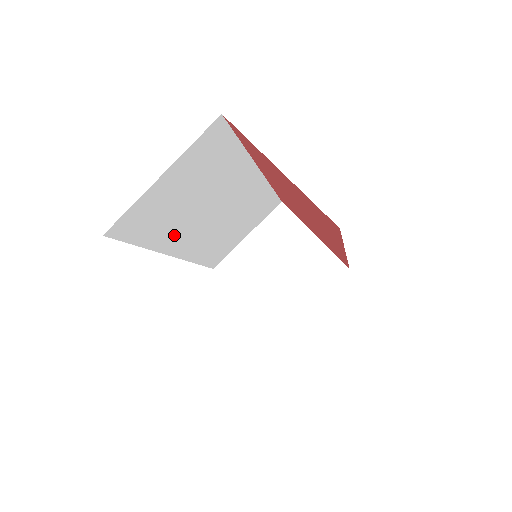
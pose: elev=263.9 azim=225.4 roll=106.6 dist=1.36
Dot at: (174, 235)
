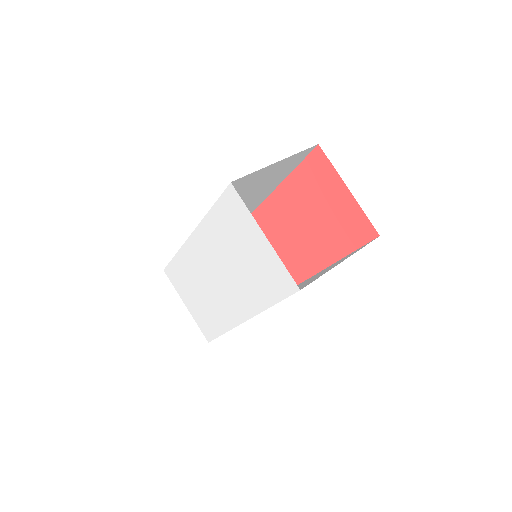
Dot at: occluded
